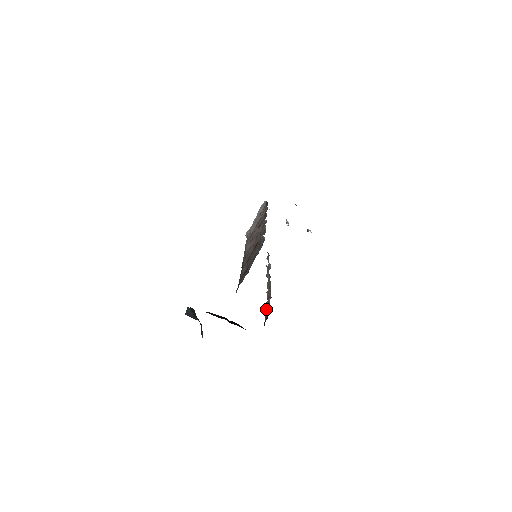
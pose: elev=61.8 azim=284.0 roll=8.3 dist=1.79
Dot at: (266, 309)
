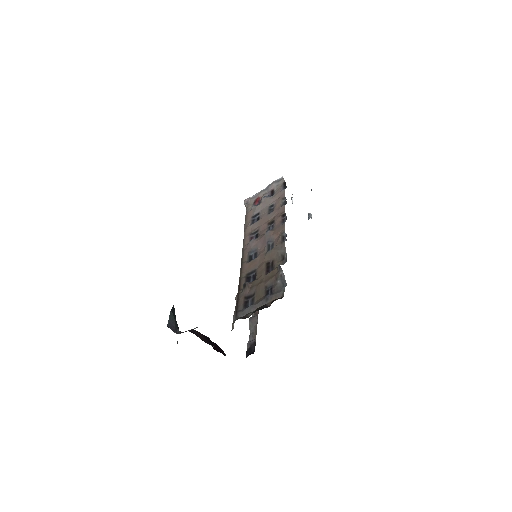
Dot at: (250, 328)
